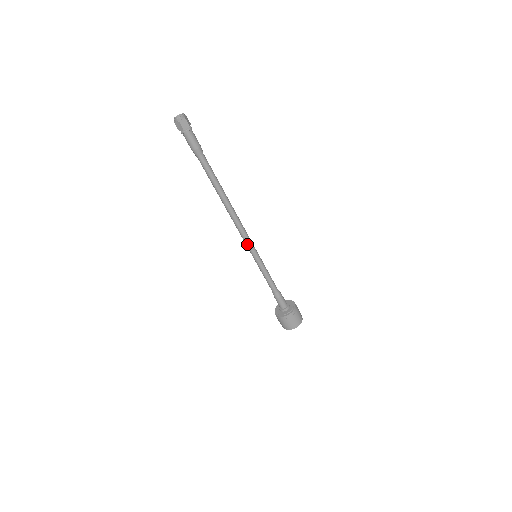
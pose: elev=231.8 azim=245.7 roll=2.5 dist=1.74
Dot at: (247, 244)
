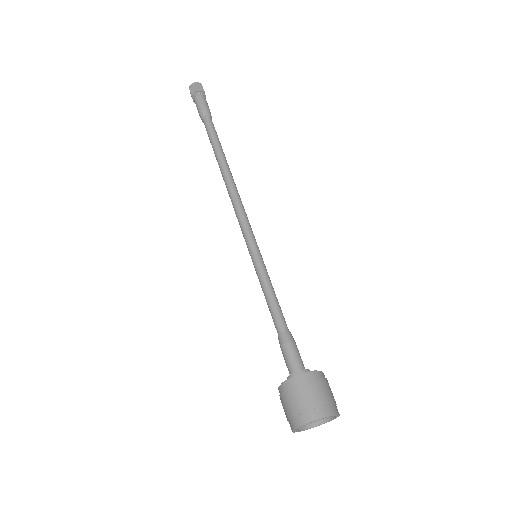
Dot at: (244, 229)
